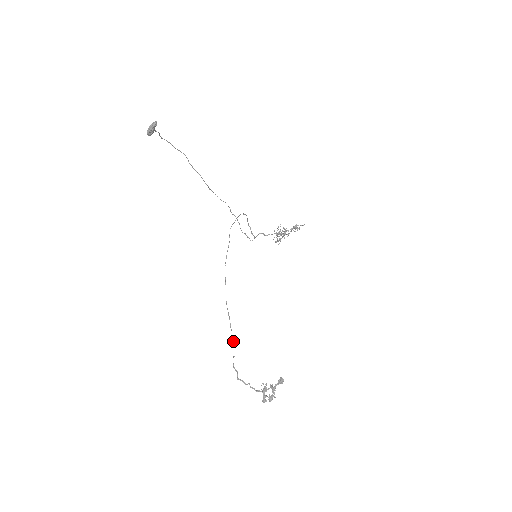
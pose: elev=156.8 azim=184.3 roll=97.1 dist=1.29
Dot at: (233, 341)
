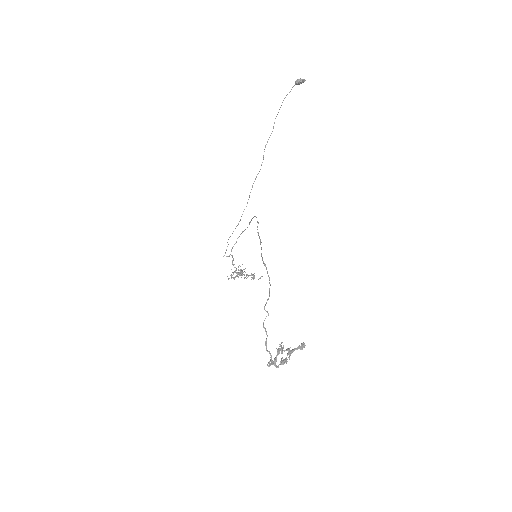
Dot at: occluded
